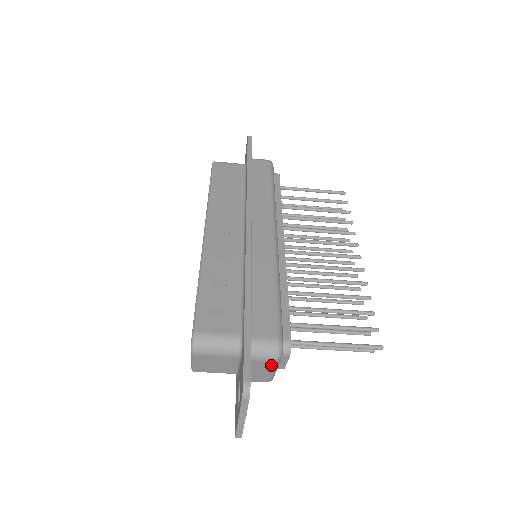
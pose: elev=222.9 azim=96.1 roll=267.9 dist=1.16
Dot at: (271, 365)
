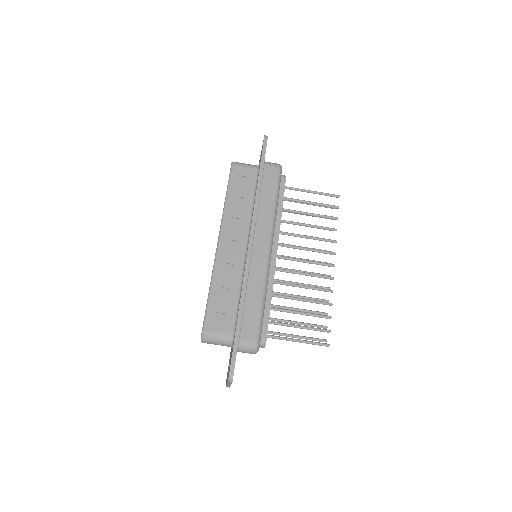
Dot at: occluded
